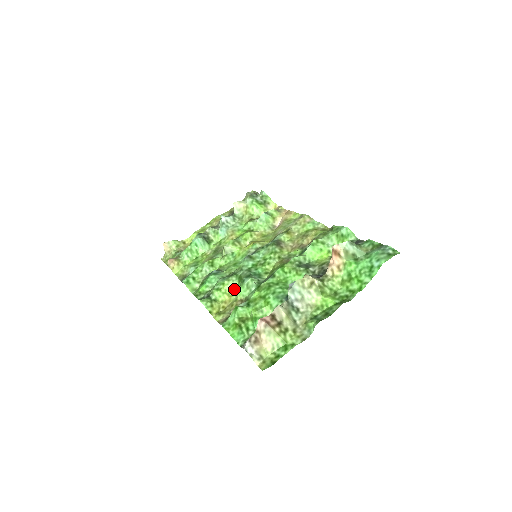
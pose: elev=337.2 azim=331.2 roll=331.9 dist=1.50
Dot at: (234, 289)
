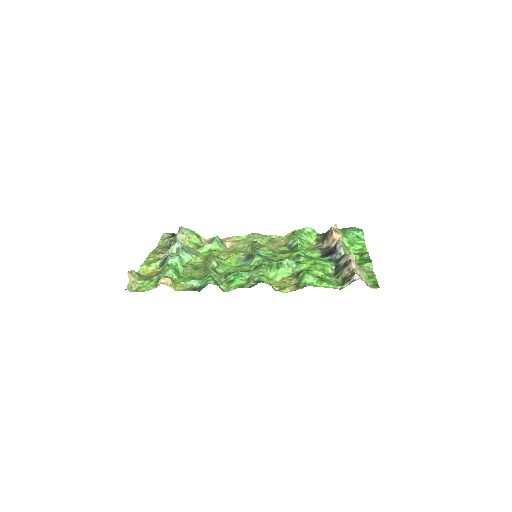
Dot at: (269, 275)
